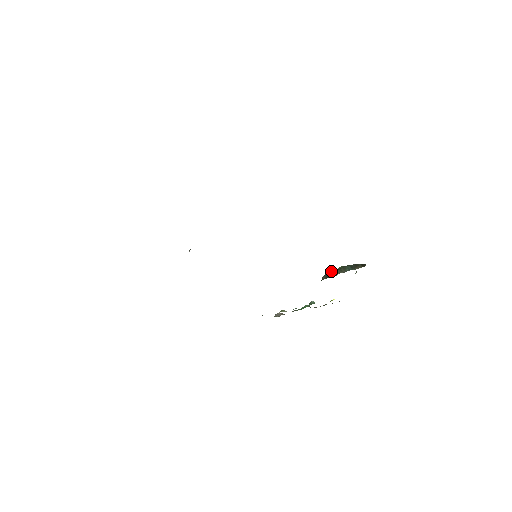
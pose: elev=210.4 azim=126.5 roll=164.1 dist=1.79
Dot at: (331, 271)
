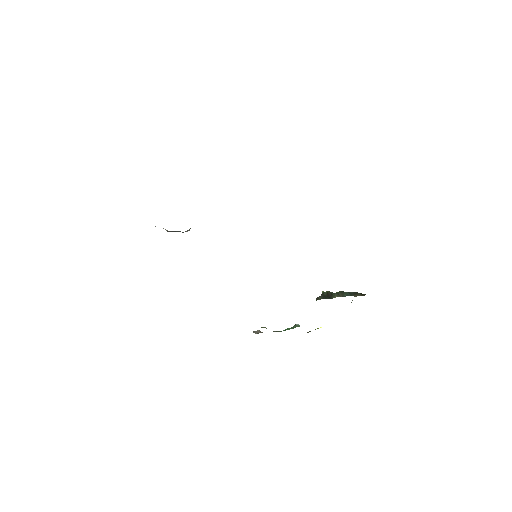
Dot at: (328, 293)
